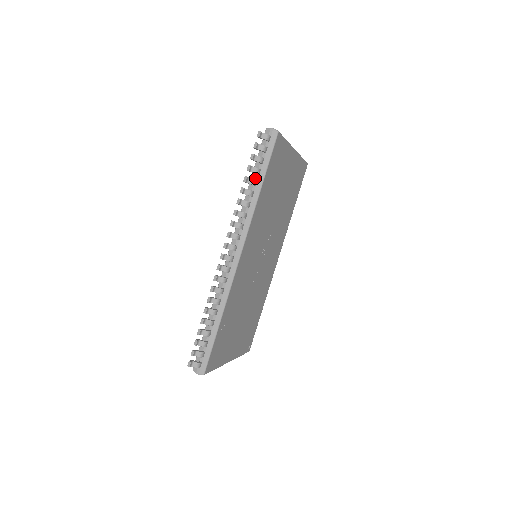
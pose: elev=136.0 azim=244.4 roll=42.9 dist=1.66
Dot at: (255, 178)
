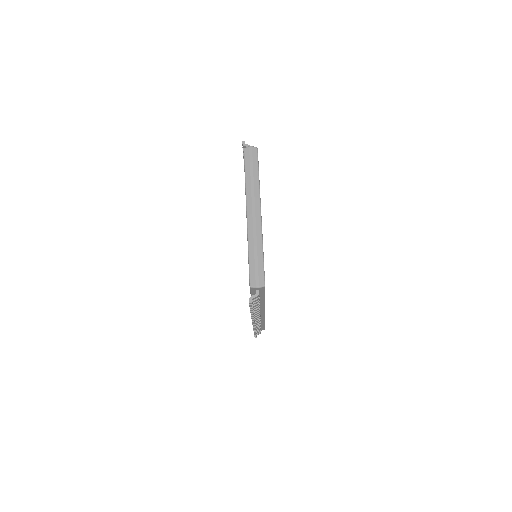
Dot at: occluded
